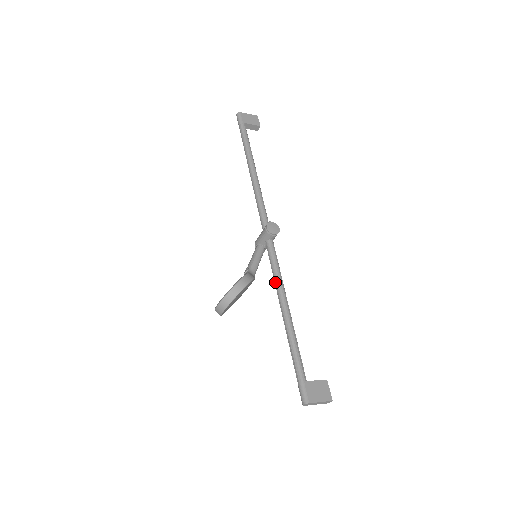
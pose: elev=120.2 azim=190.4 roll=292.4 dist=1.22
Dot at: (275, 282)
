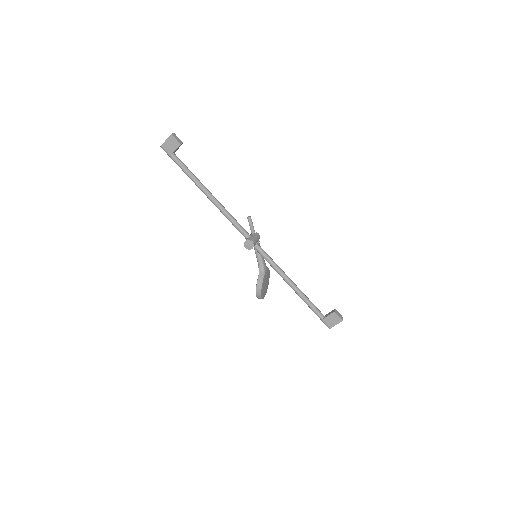
Dot at: occluded
